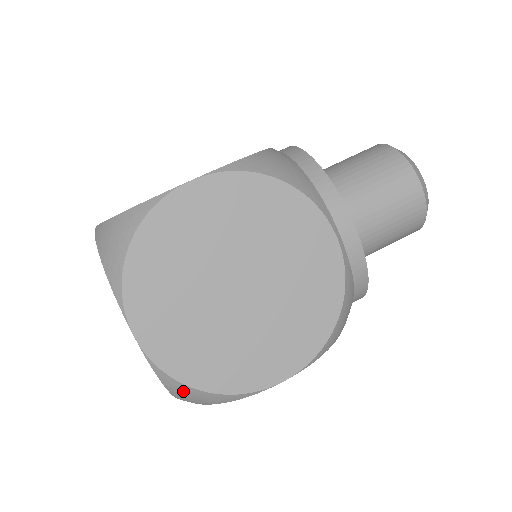
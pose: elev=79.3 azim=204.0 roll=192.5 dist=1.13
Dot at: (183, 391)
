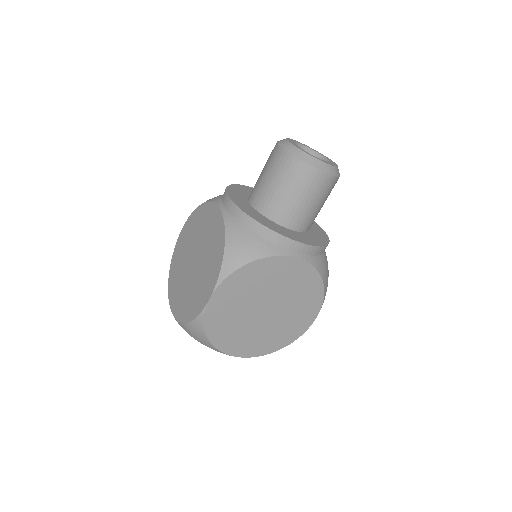
Dot at: occluded
